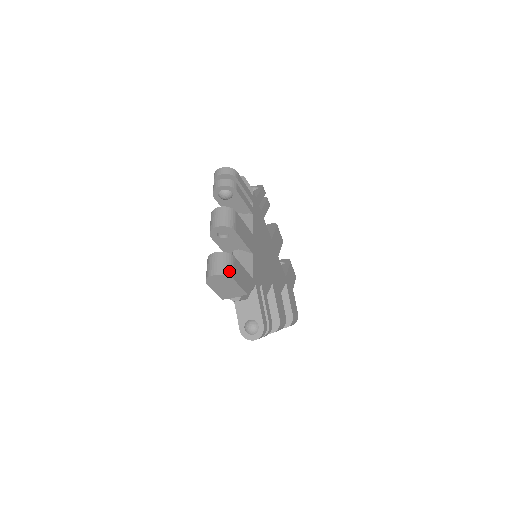
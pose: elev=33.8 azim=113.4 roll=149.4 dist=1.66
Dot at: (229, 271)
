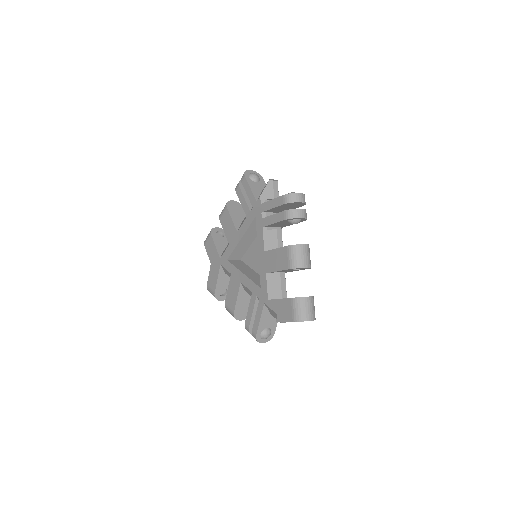
Dot at: occluded
